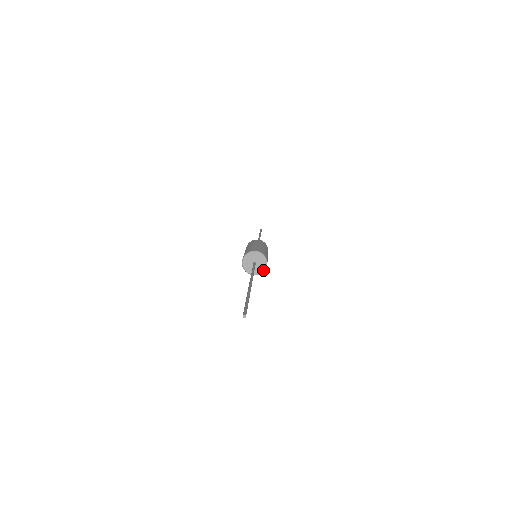
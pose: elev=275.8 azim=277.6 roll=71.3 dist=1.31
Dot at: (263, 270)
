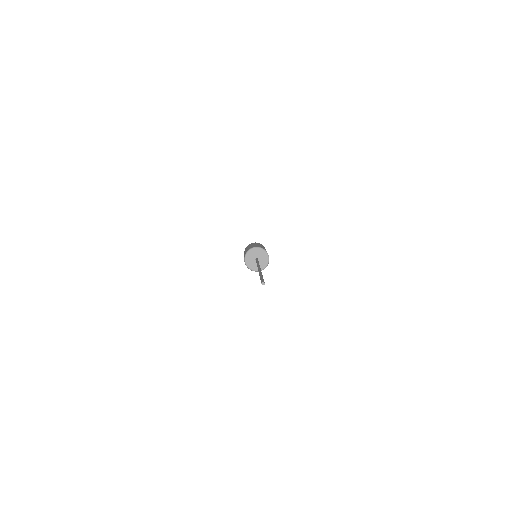
Dot at: (264, 267)
